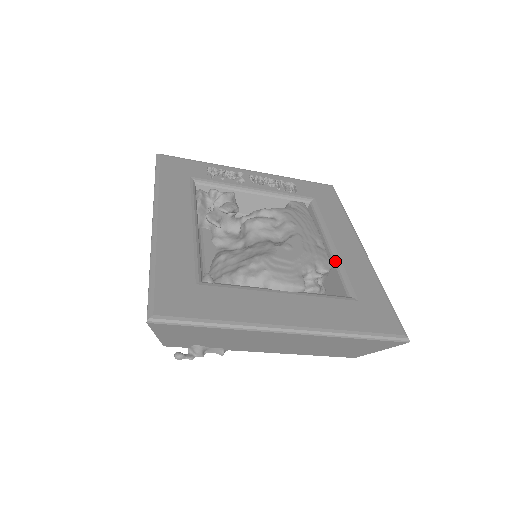
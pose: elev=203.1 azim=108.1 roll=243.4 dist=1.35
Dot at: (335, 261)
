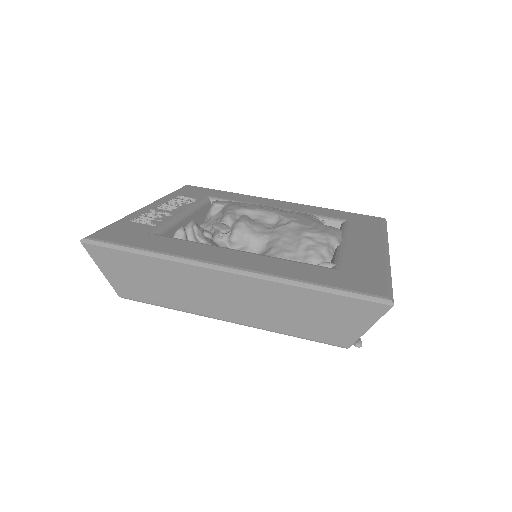
Dot at: occluded
